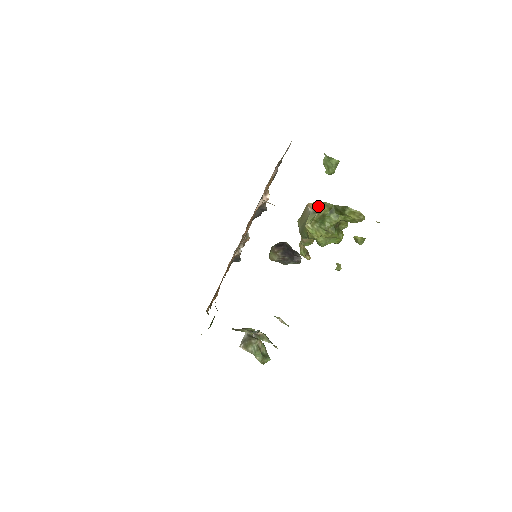
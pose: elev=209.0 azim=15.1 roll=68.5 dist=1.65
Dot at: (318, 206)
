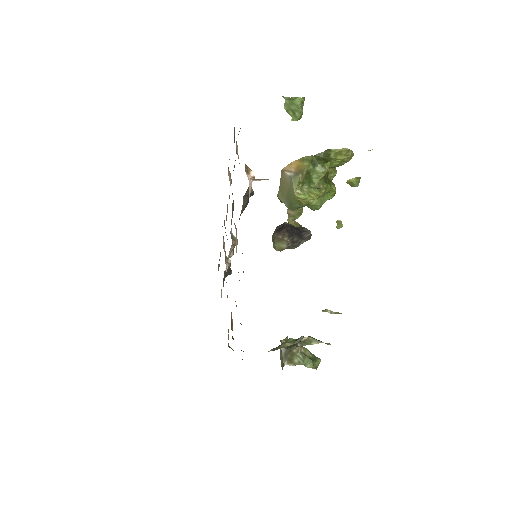
Dot at: (296, 165)
